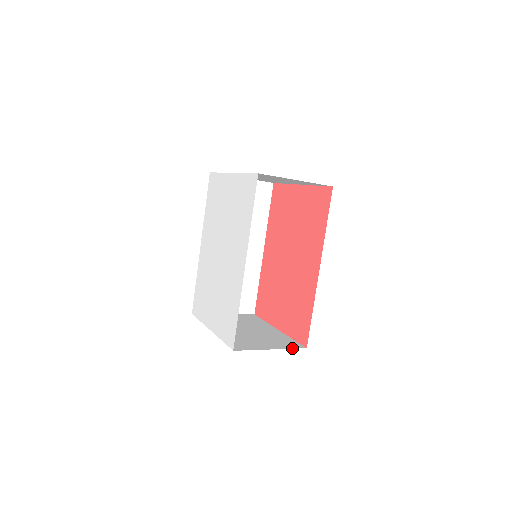
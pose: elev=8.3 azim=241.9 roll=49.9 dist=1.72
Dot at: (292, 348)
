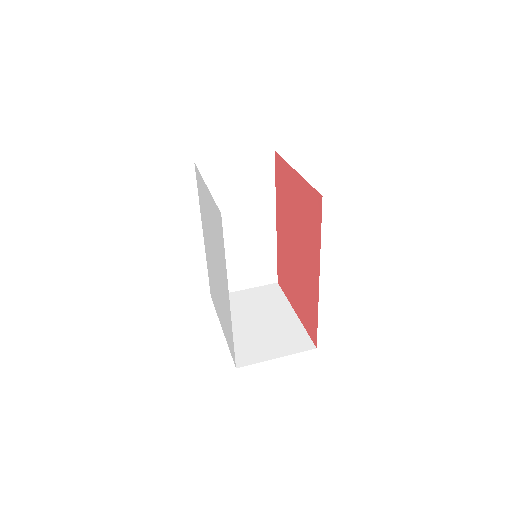
Dot at: occluded
